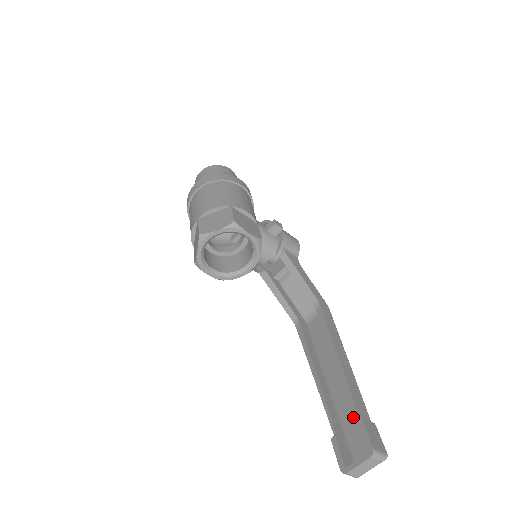
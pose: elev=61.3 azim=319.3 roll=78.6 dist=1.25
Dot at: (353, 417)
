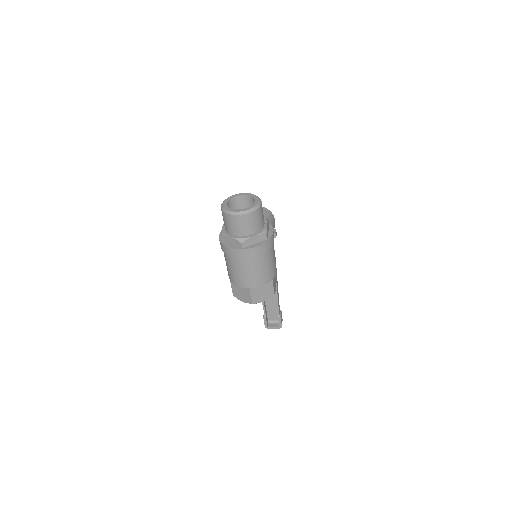
Dot at: (273, 307)
